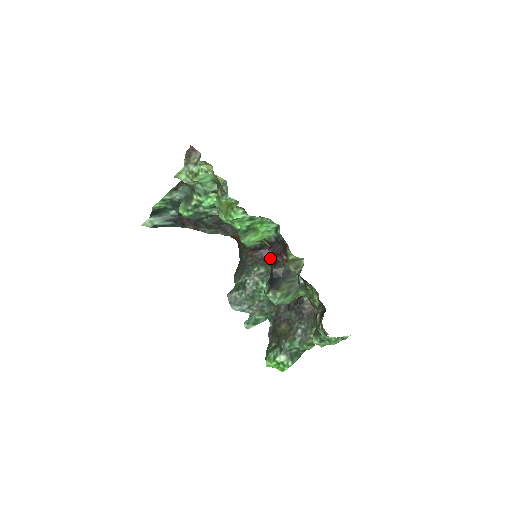
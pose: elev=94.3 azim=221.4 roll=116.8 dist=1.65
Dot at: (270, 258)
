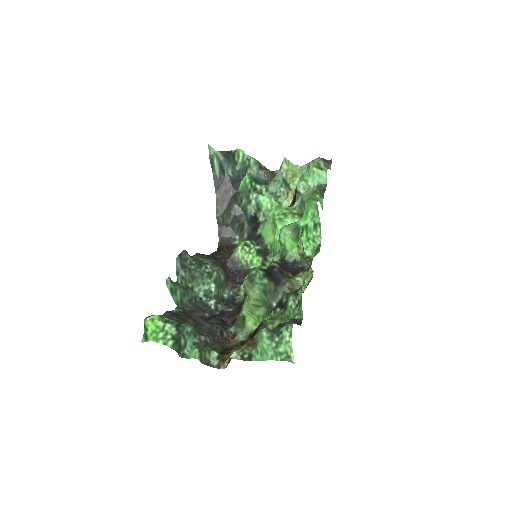
Dot at: (277, 264)
